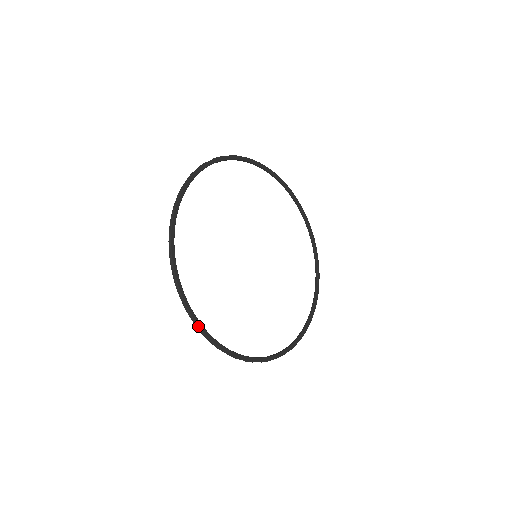
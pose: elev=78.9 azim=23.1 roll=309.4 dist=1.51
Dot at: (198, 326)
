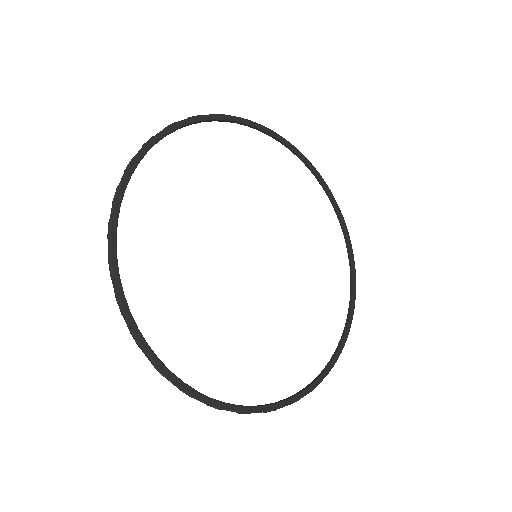
Dot at: (119, 187)
